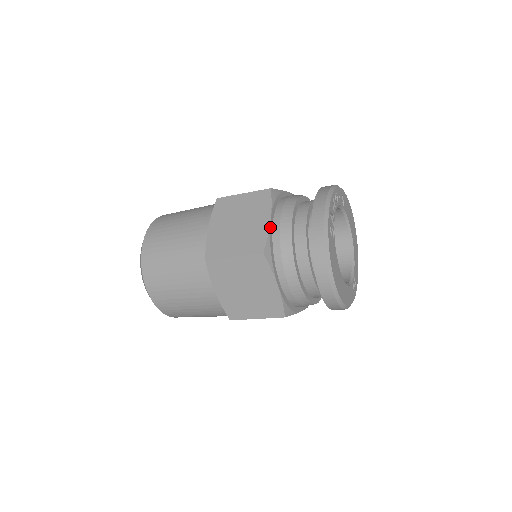
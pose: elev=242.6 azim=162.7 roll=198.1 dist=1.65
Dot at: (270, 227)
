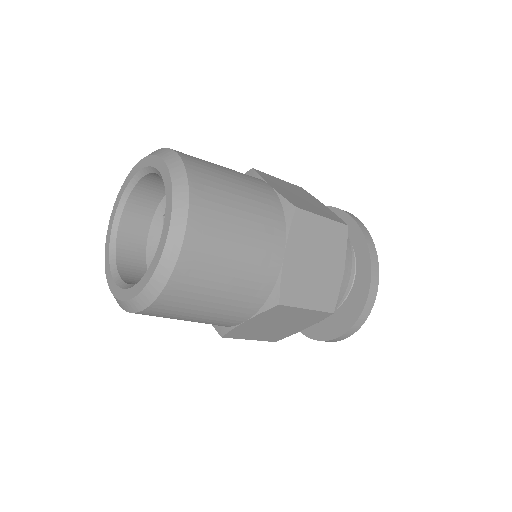
Dot at: (341, 279)
